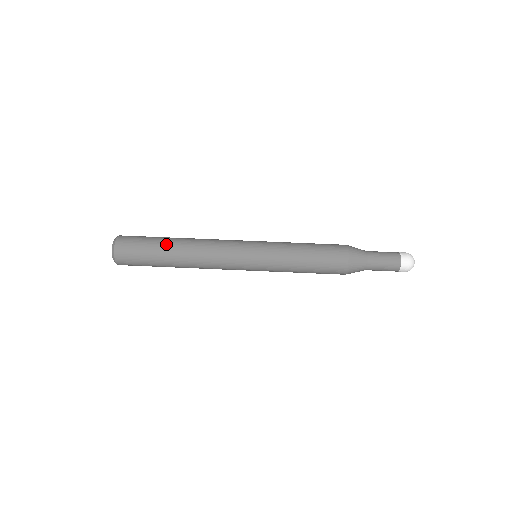
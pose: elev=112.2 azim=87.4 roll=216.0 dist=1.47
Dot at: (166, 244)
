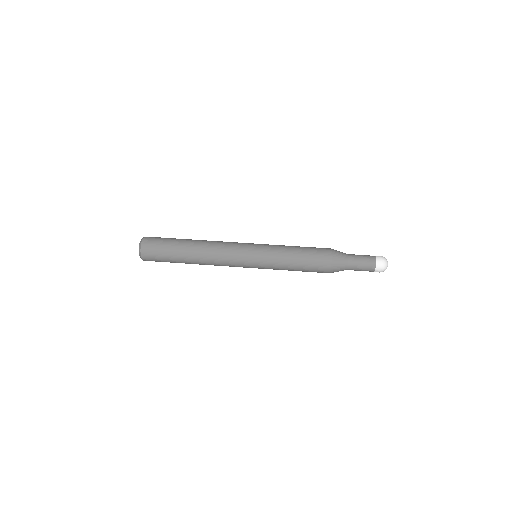
Dot at: (185, 239)
